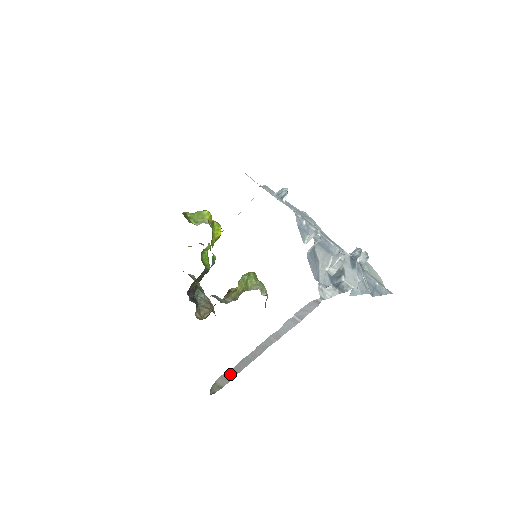
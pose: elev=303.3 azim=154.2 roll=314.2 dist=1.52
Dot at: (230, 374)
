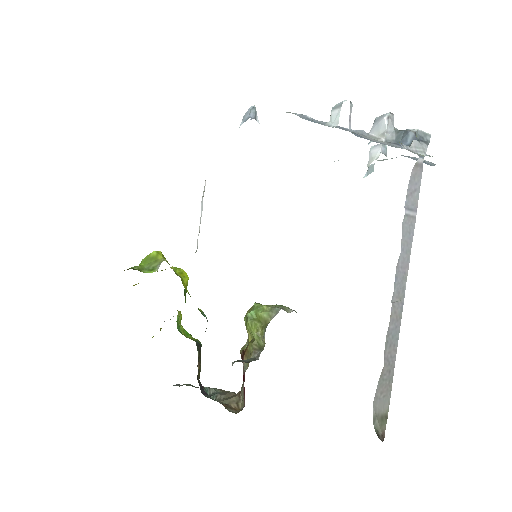
Dot at: (384, 381)
